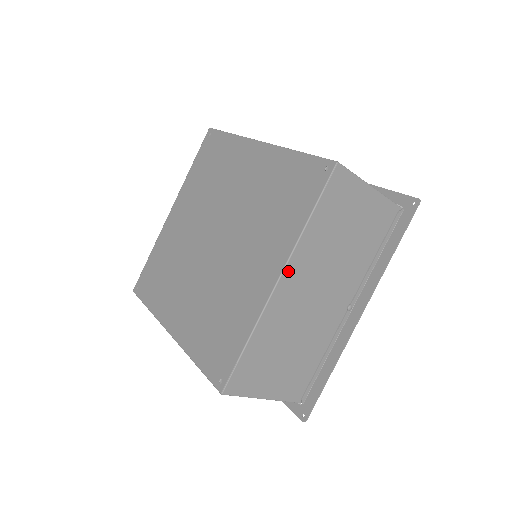
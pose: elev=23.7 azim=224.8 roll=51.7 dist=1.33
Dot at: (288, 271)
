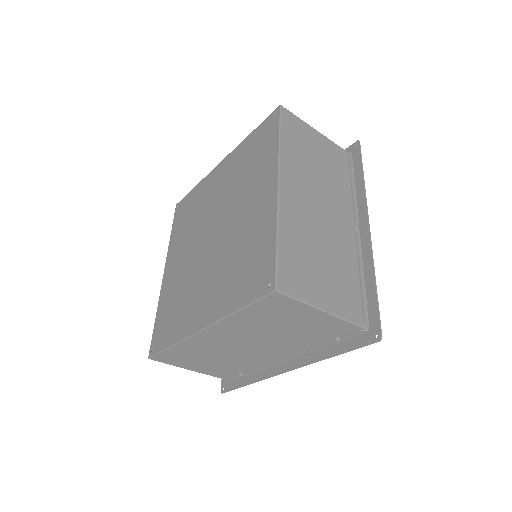
Dot at: (283, 178)
